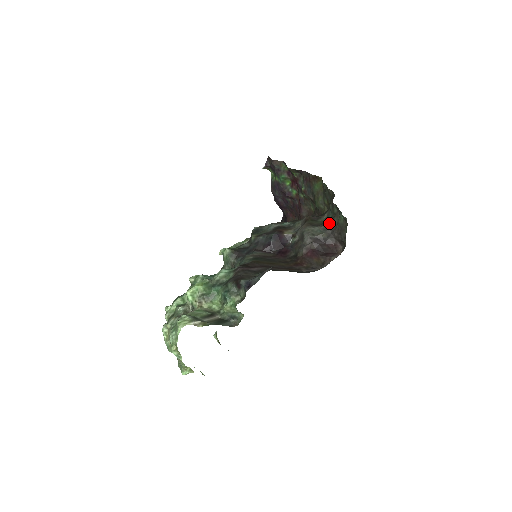
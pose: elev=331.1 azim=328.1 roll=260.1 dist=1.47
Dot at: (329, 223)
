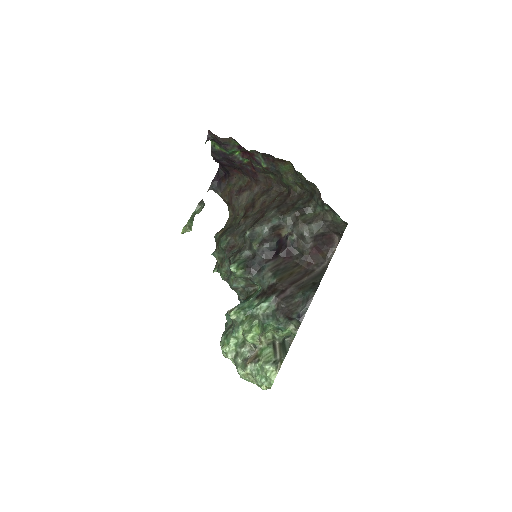
Dot at: (322, 218)
